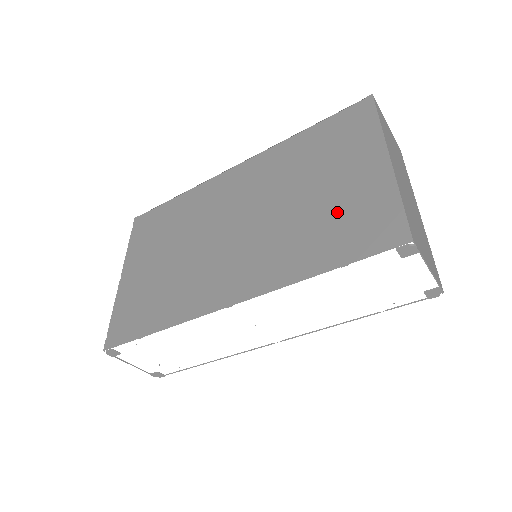
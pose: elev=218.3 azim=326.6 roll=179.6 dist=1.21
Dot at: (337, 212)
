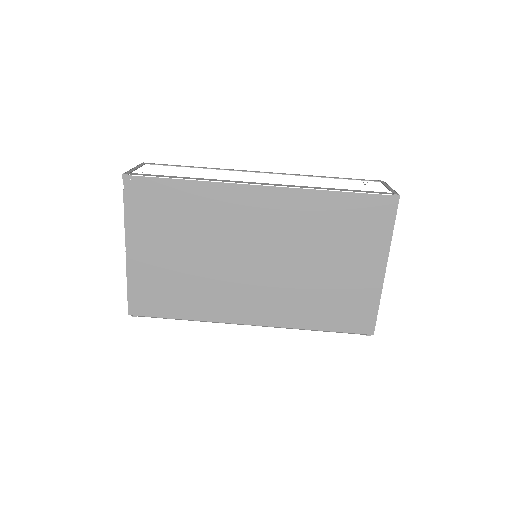
Dot at: (339, 294)
